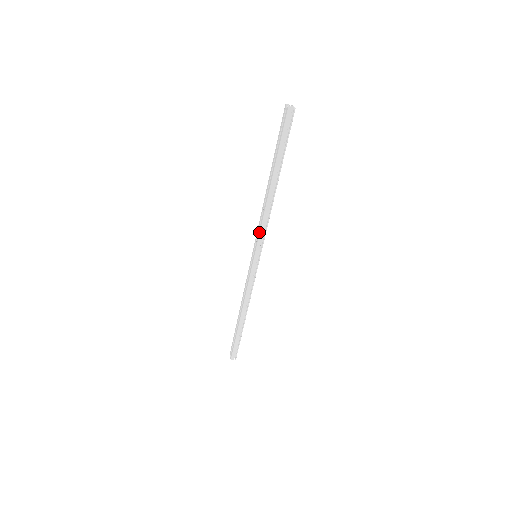
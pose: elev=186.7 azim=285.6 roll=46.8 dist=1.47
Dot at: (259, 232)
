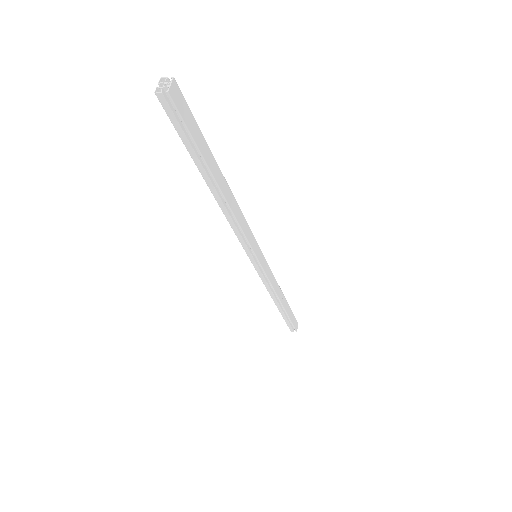
Dot at: occluded
